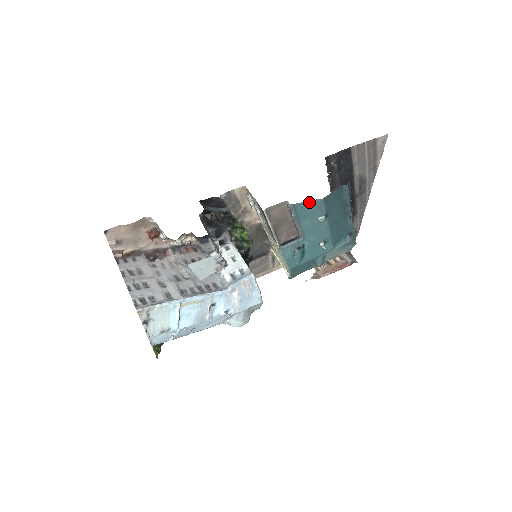
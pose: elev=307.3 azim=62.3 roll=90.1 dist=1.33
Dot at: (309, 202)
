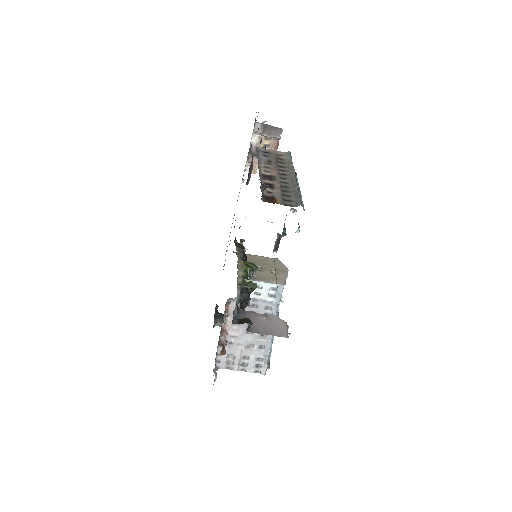
Dot at: occluded
